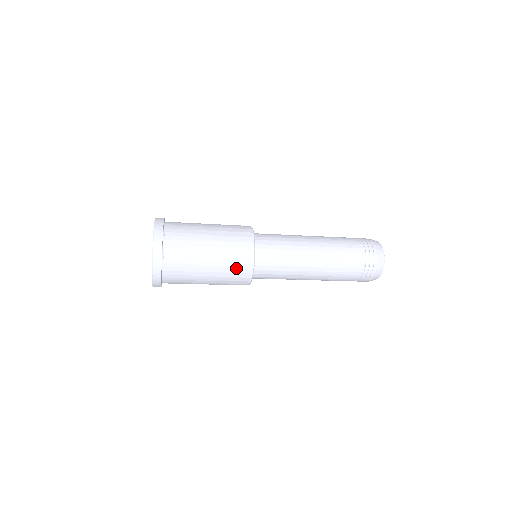
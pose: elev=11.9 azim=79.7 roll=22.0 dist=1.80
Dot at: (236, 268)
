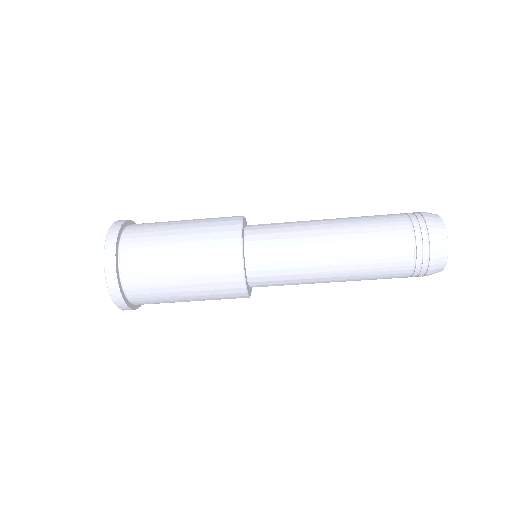
Dot at: (218, 259)
